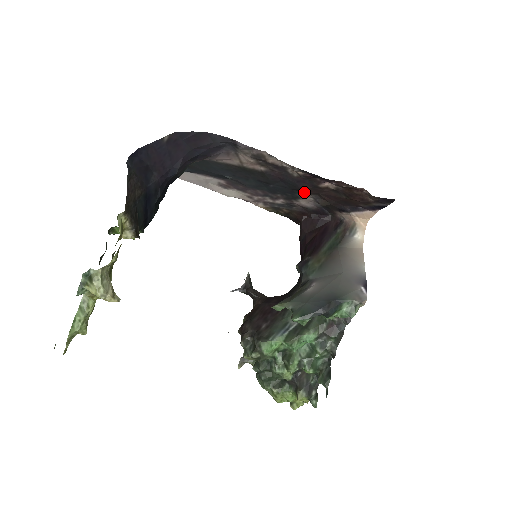
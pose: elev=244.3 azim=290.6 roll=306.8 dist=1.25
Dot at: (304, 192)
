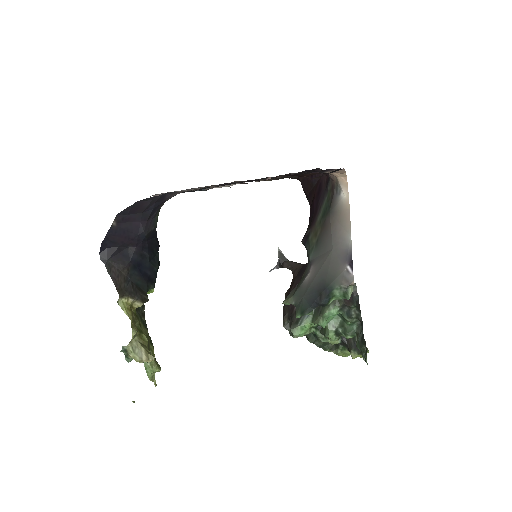
Dot at: occluded
